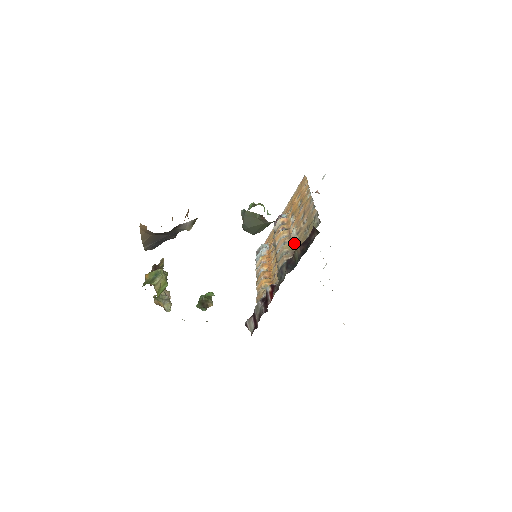
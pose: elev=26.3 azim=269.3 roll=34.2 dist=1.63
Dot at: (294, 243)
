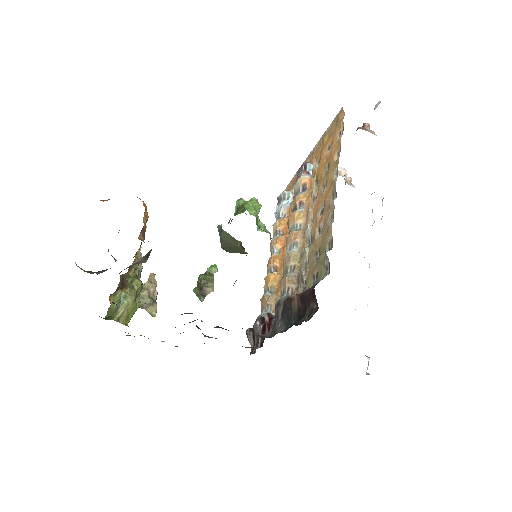
Dot at: (304, 257)
